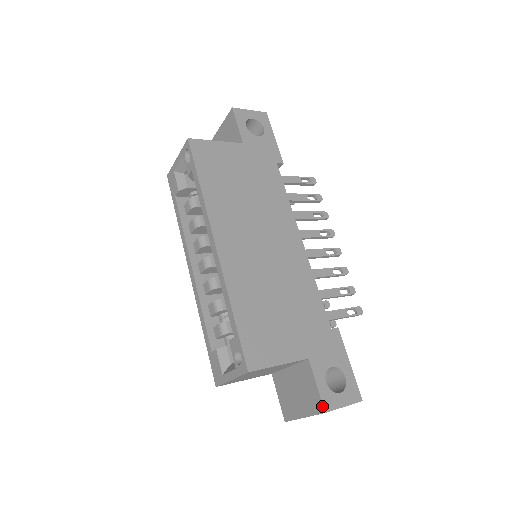
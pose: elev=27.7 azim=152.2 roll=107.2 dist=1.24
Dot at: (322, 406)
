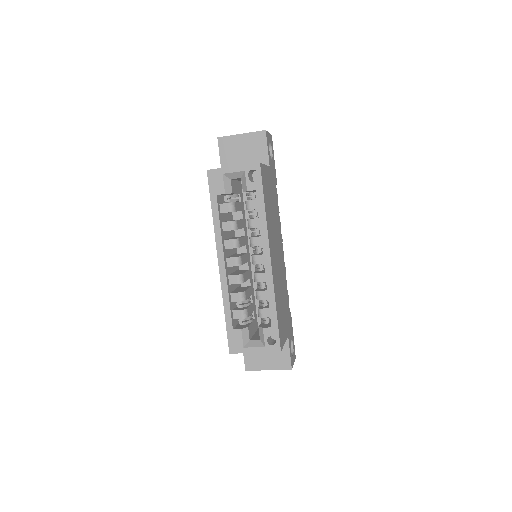
Dot at: (291, 365)
